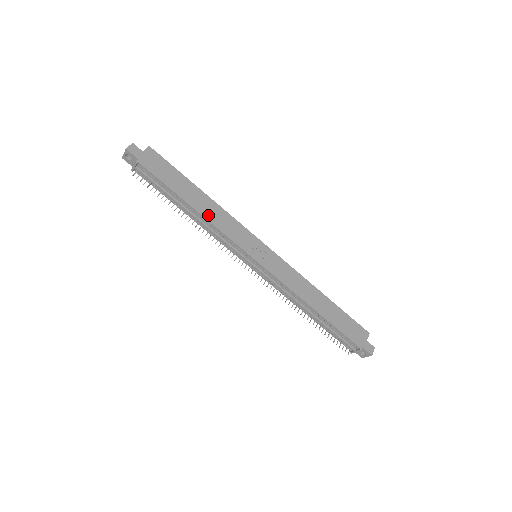
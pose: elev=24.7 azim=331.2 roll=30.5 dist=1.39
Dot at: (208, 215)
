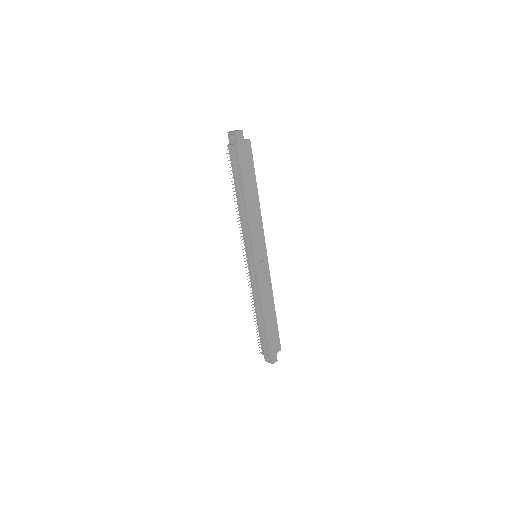
Dot at: (250, 211)
